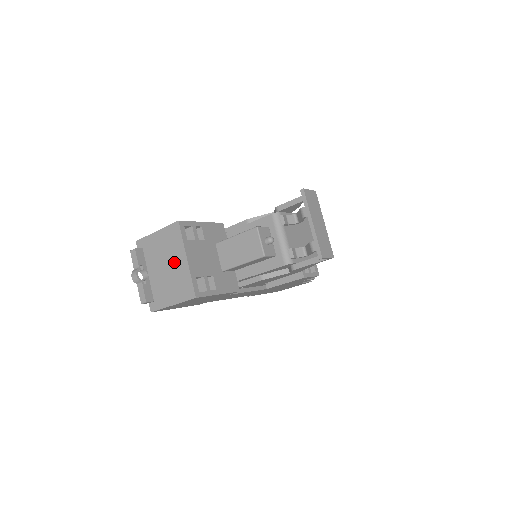
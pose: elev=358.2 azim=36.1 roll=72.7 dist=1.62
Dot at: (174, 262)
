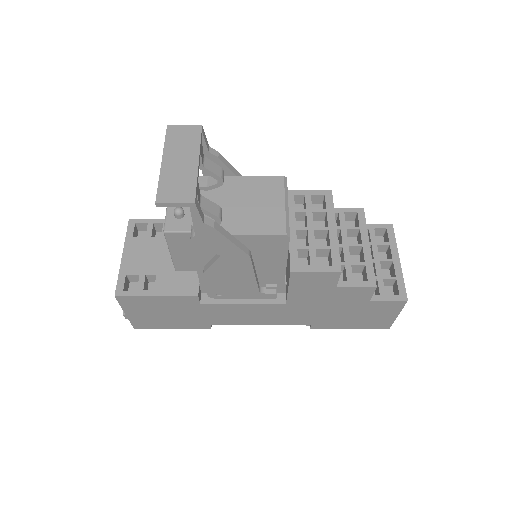
Dot at: occluded
